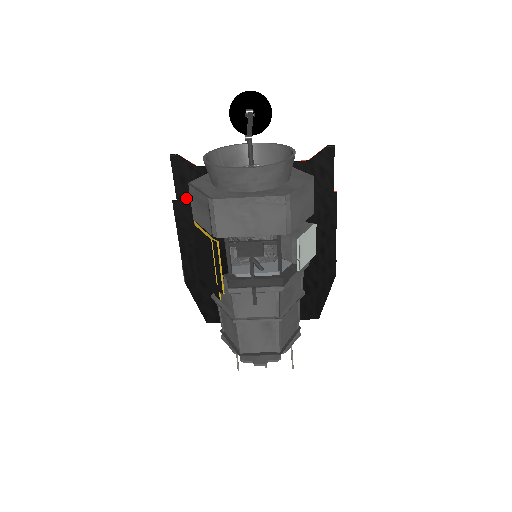
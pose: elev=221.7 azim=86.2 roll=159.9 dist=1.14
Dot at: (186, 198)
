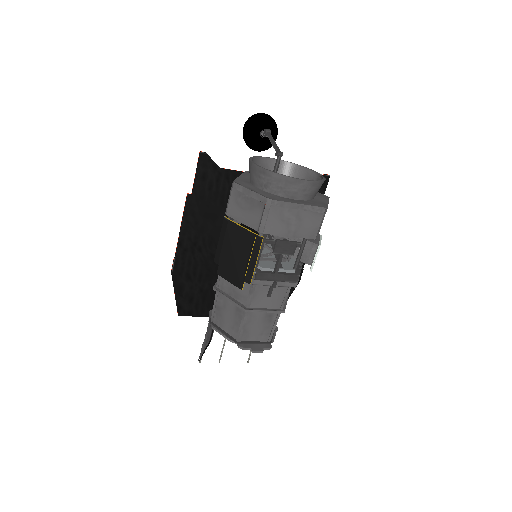
Dot at: (201, 194)
